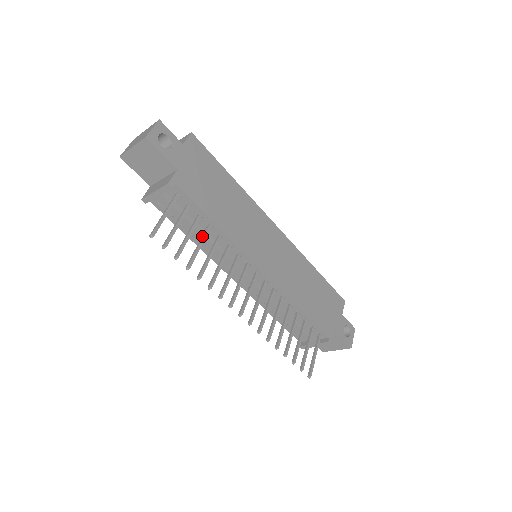
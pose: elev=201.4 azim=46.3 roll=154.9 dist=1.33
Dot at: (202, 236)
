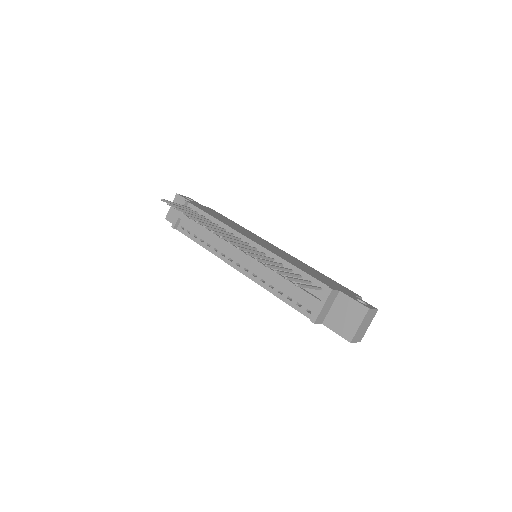
Dot at: (202, 219)
